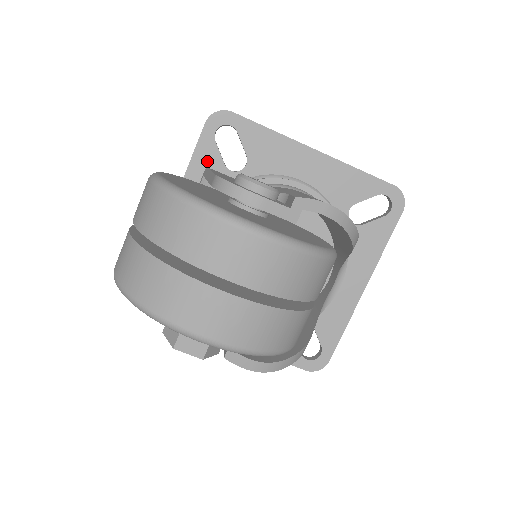
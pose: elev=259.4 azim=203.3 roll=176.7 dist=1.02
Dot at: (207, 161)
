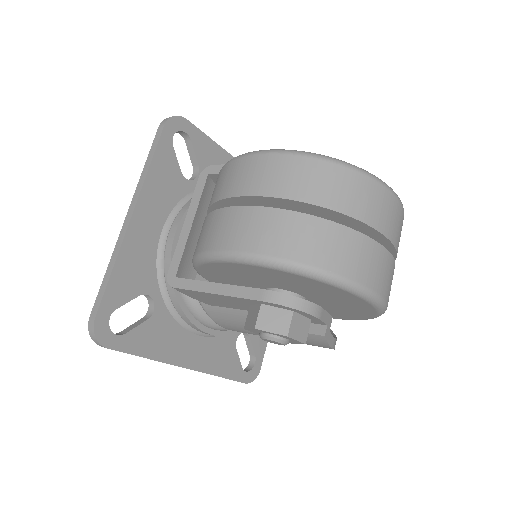
Dot at: (166, 166)
